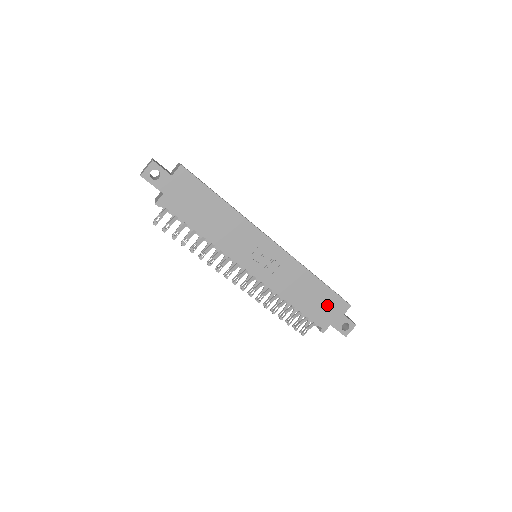
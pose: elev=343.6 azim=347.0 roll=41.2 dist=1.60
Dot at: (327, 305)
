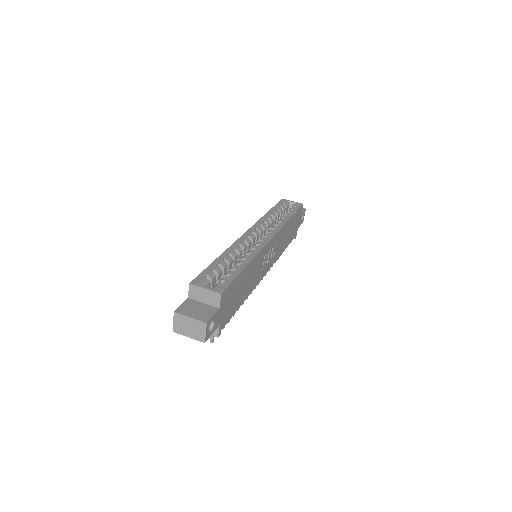
Dot at: (295, 223)
